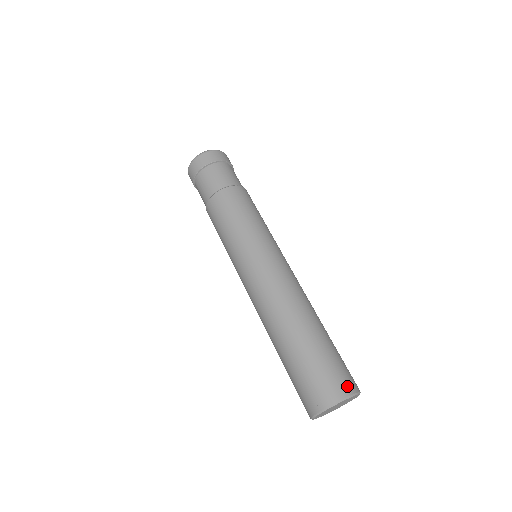
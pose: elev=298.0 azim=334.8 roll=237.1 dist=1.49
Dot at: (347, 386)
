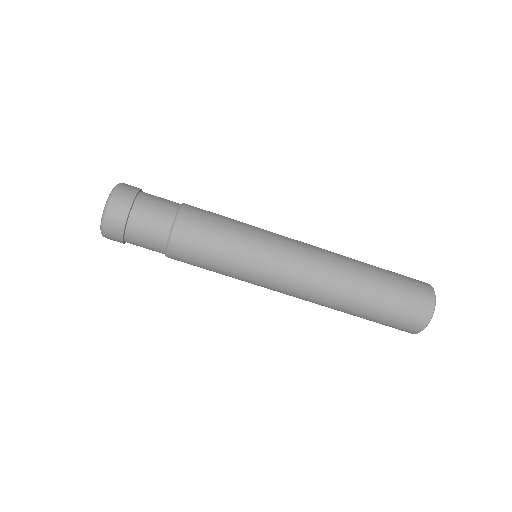
Dot at: (427, 290)
